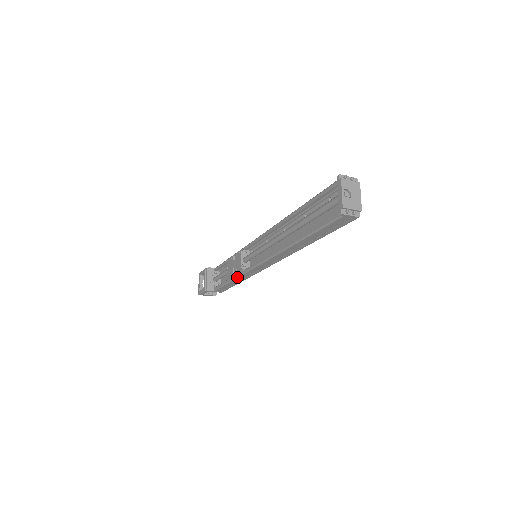
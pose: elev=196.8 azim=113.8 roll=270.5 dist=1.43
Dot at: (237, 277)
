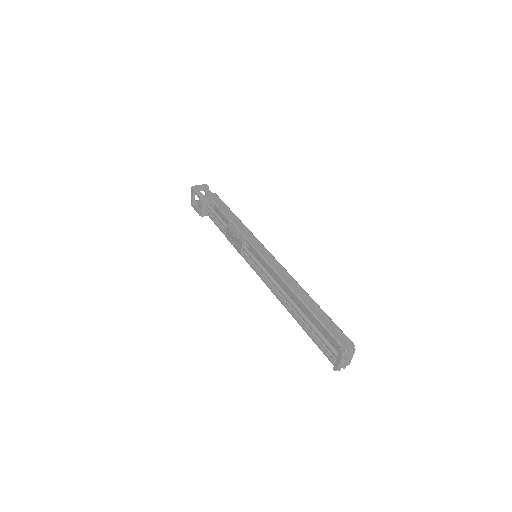
Dot at: occluded
